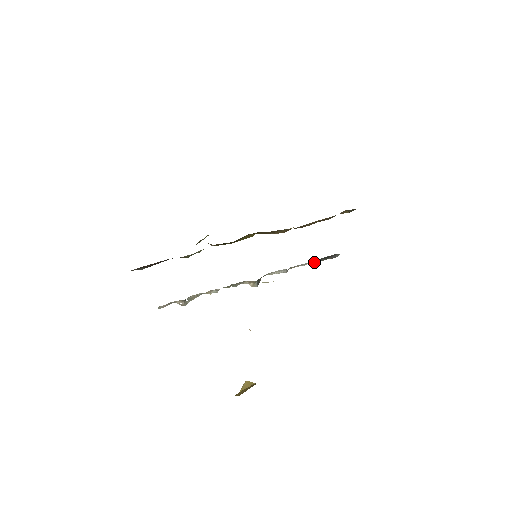
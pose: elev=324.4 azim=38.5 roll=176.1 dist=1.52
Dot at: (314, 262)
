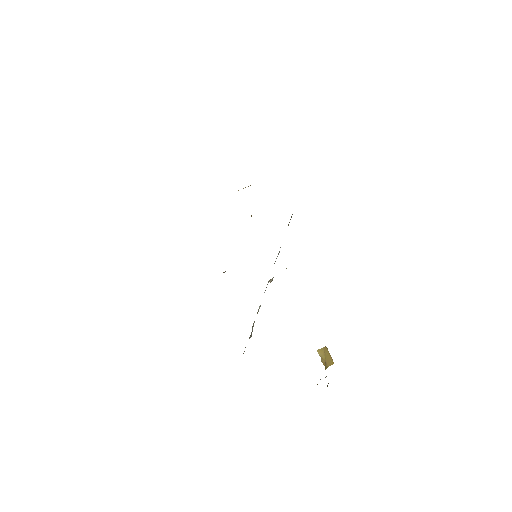
Dot at: occluded
